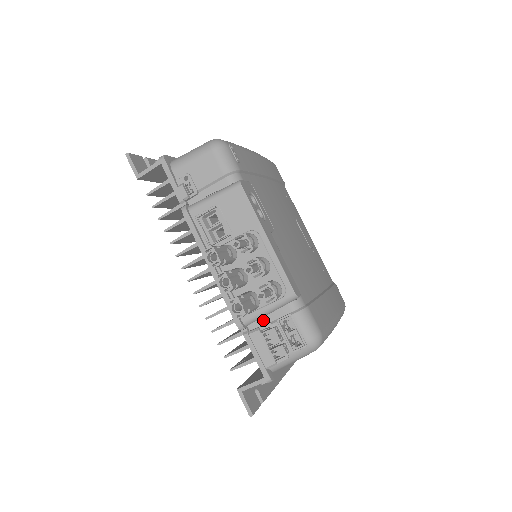
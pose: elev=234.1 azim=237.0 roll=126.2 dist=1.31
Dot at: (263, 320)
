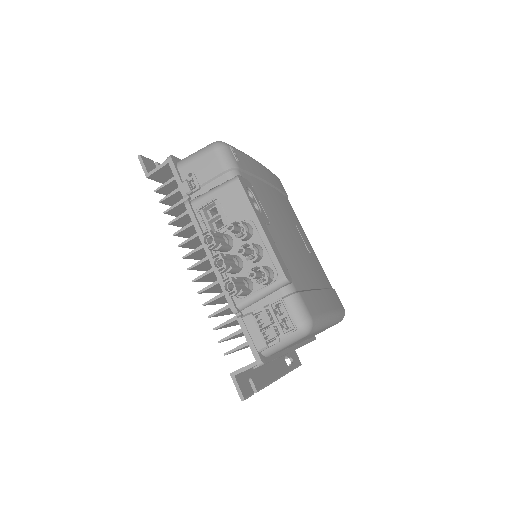
Dot at: (256, 305)
